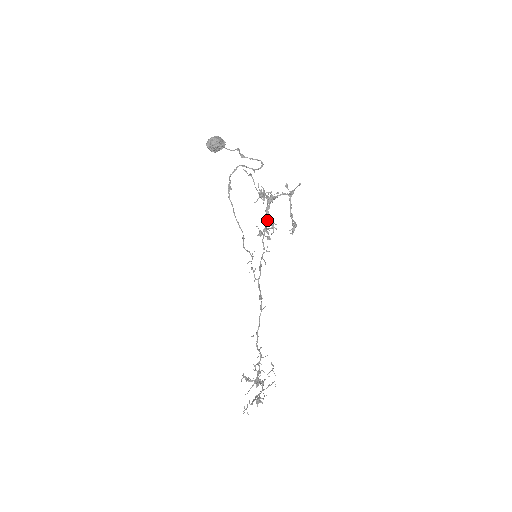
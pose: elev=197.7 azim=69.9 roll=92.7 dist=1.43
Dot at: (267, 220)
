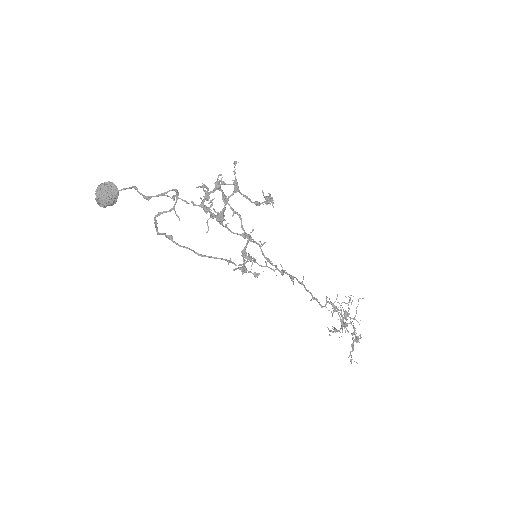
Dot at: (235, 211)
